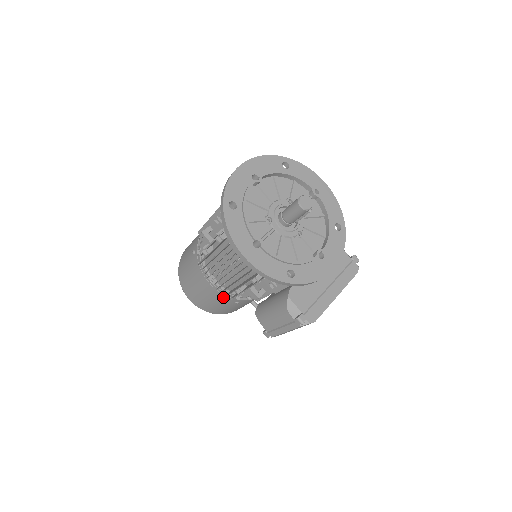
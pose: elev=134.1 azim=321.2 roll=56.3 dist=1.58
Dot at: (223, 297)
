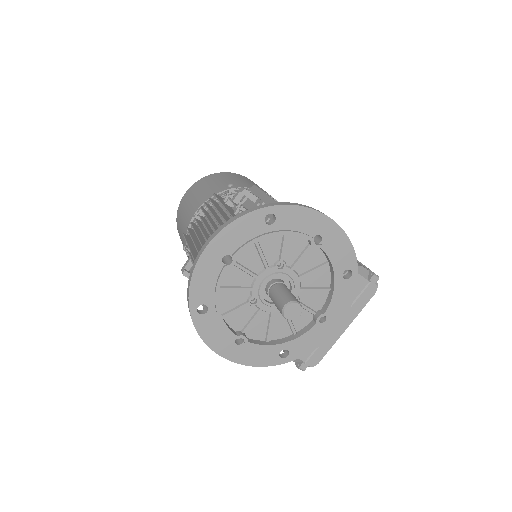
Dot at: occluded
